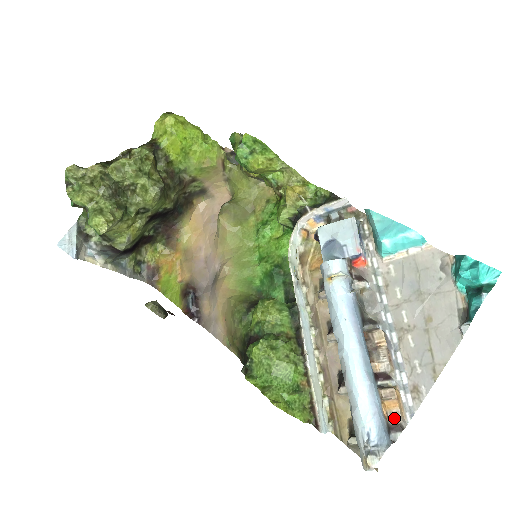
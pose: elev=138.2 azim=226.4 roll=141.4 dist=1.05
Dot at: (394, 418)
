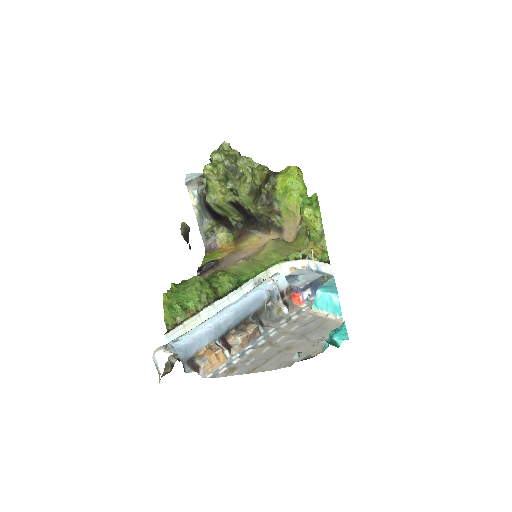
Dot at: (201, 359)
